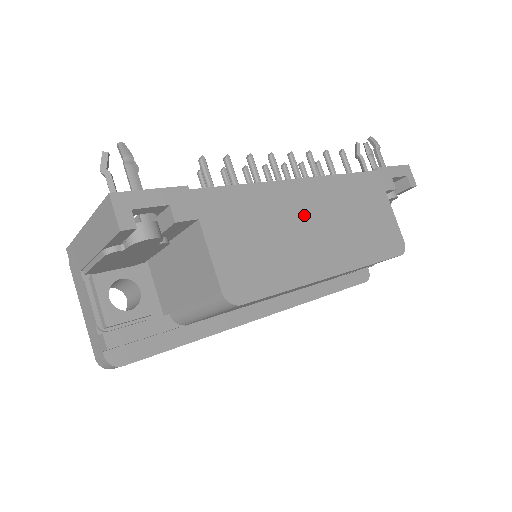
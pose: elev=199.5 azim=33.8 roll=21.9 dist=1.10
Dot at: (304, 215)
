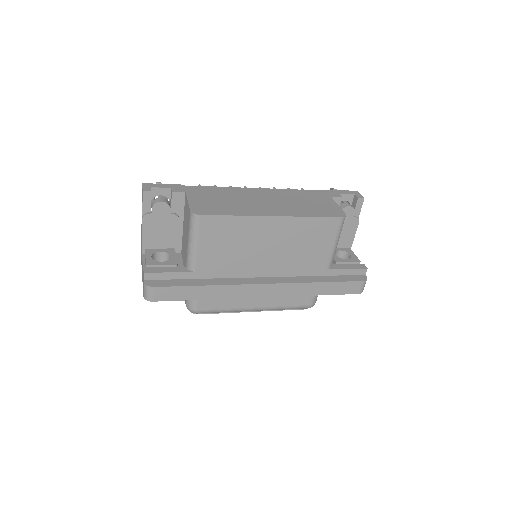
Dot at: (257, 198)
